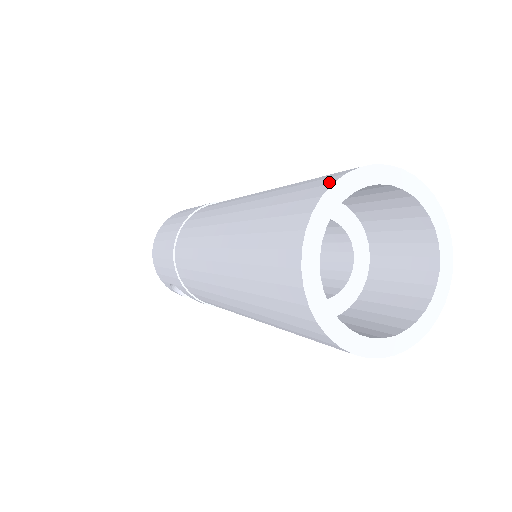
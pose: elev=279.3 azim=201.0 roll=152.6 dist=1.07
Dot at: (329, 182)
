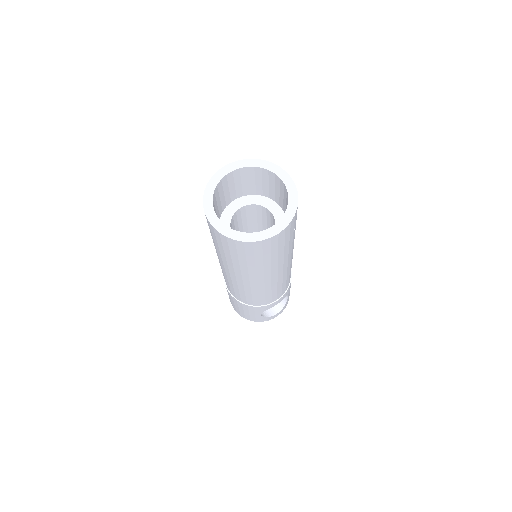
Dot at: (203, 206)
